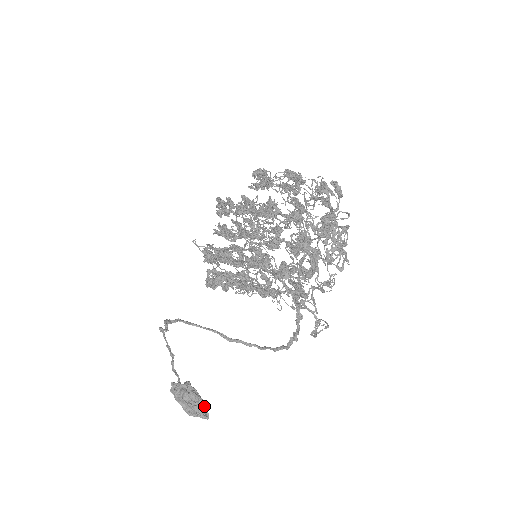
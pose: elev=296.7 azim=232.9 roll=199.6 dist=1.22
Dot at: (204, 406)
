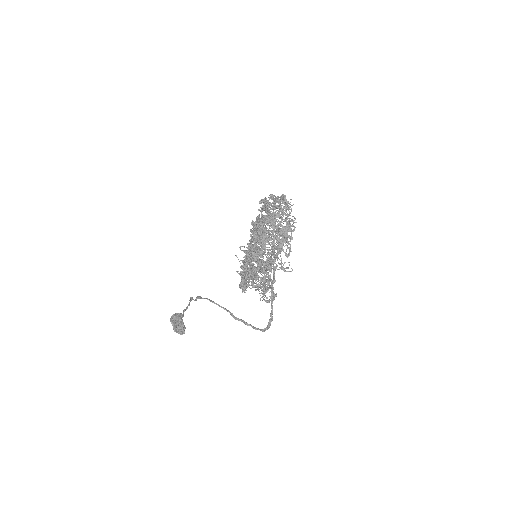
Dot at: (184, 327)
